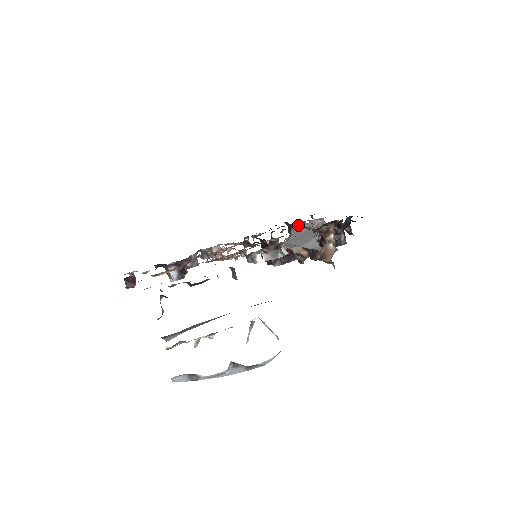
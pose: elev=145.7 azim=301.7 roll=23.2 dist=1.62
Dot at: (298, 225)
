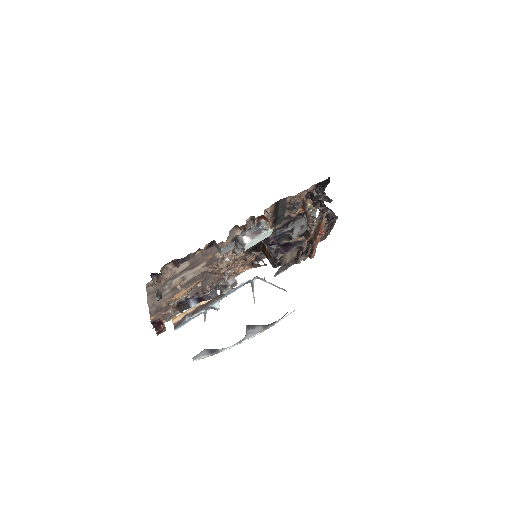
Dot at: (295, 232)
